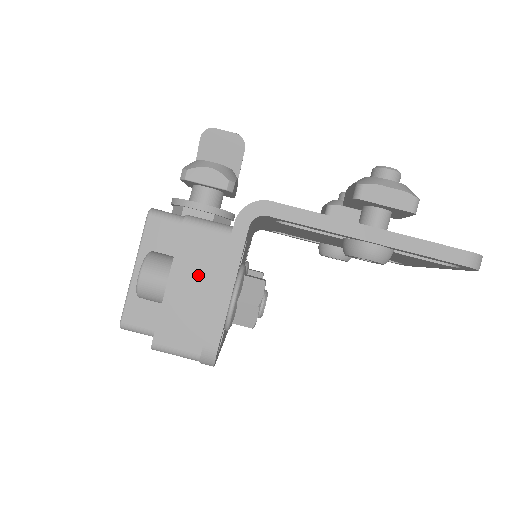
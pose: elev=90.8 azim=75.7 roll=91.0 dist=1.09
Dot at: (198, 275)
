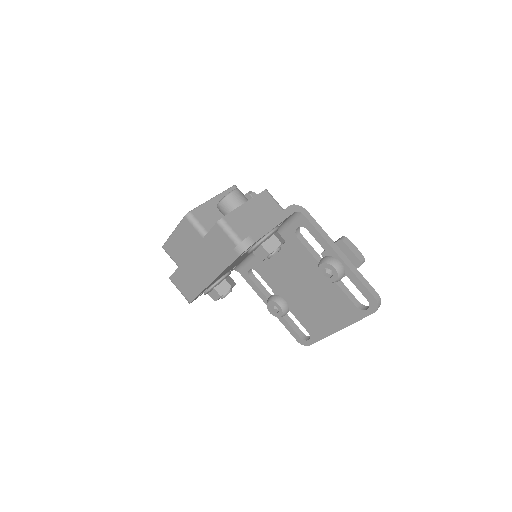
Dot at: (260, 212)
